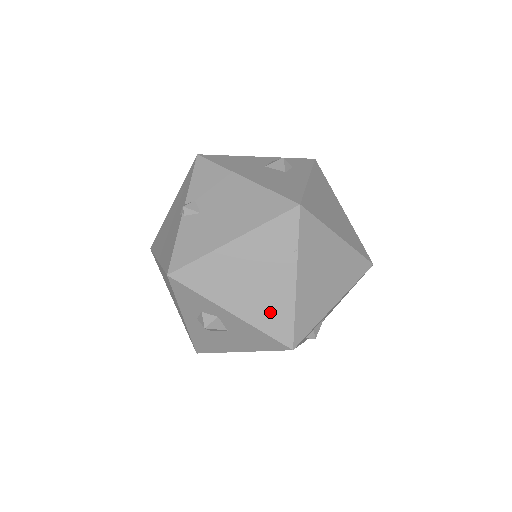
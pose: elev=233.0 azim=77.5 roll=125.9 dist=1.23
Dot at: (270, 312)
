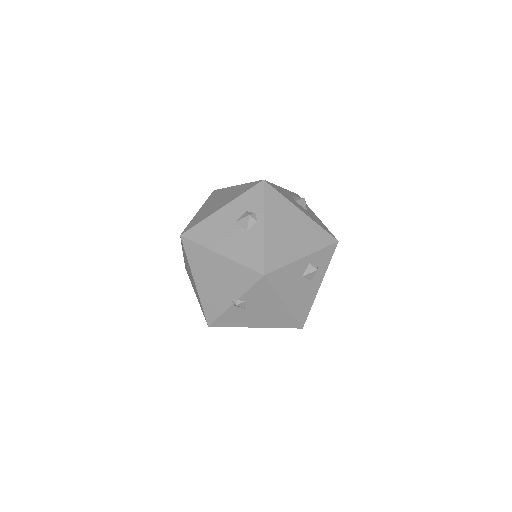
Dot at: occluded
